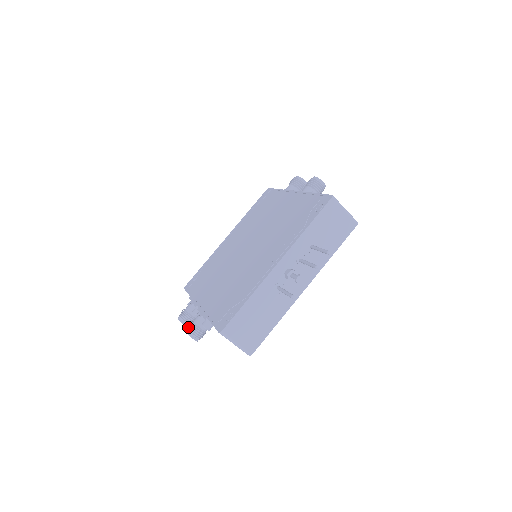
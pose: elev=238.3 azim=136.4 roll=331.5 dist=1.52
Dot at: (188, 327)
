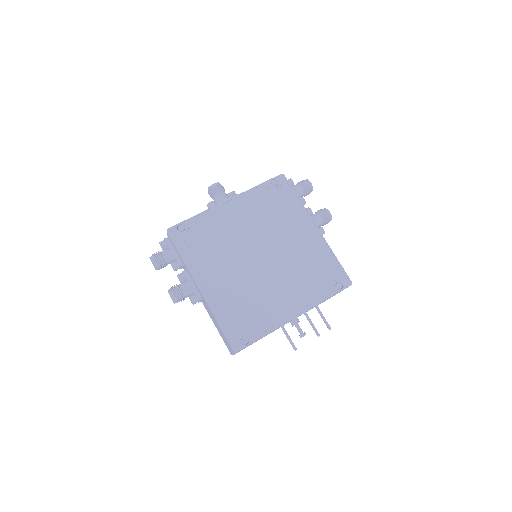
Dot at: (176, 294)
